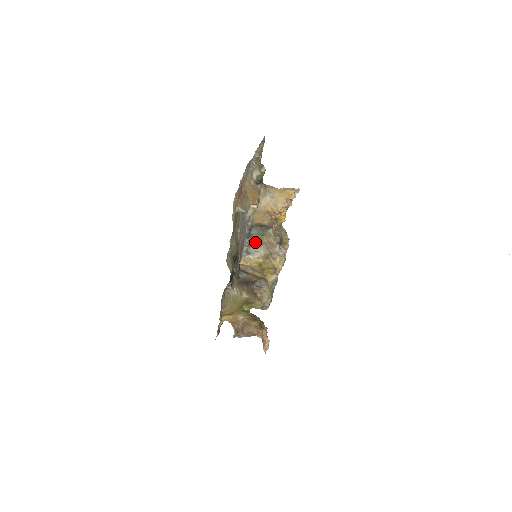
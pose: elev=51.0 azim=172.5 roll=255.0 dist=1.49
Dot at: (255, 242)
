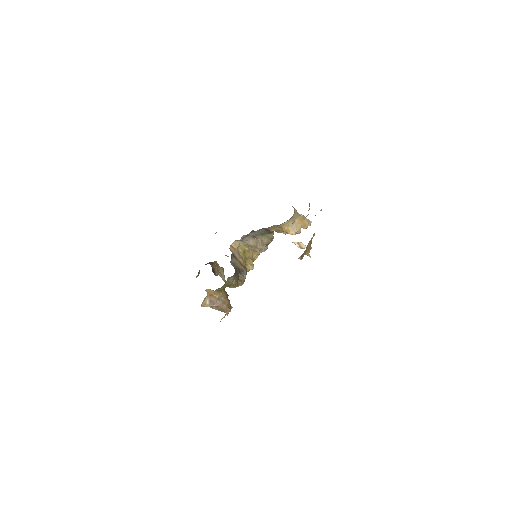
Dot at: (252, 235)
